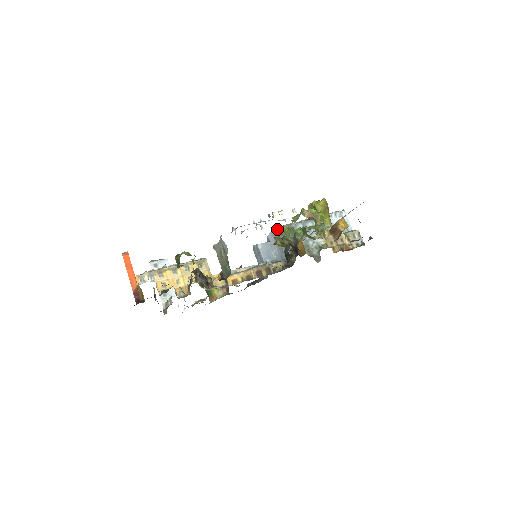
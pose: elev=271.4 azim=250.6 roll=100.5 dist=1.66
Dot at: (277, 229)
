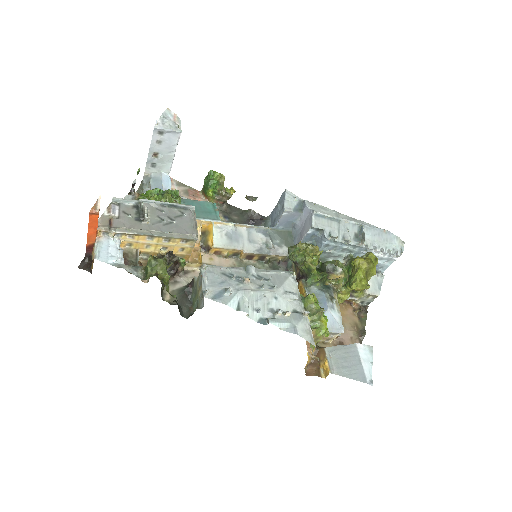
Dot at: (313, 227)
